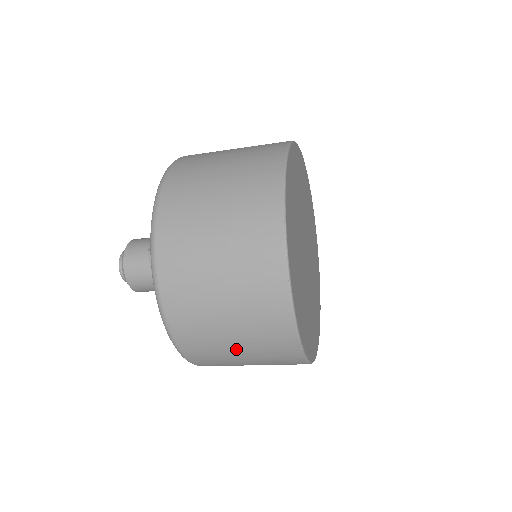
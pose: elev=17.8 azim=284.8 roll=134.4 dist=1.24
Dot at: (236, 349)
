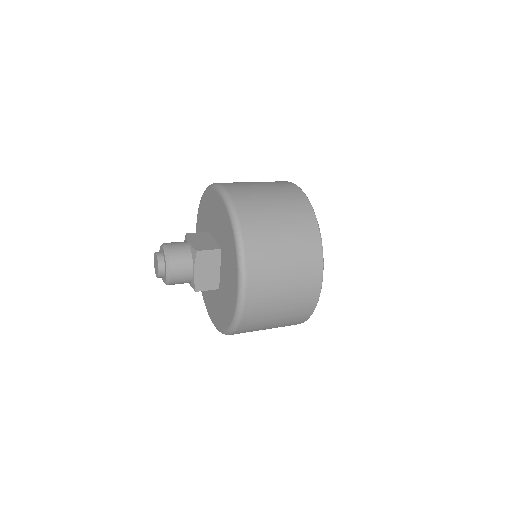
Dot at: (278, 313)
